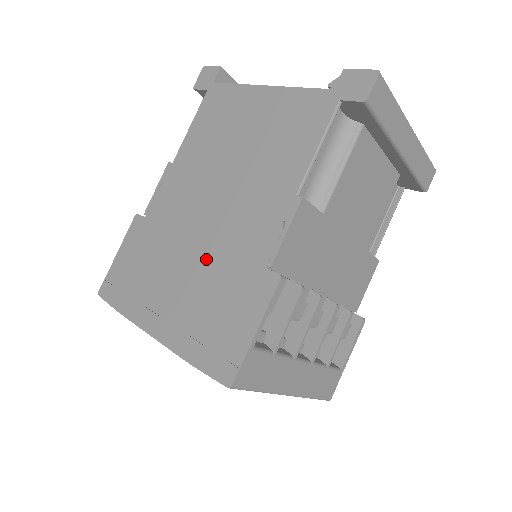
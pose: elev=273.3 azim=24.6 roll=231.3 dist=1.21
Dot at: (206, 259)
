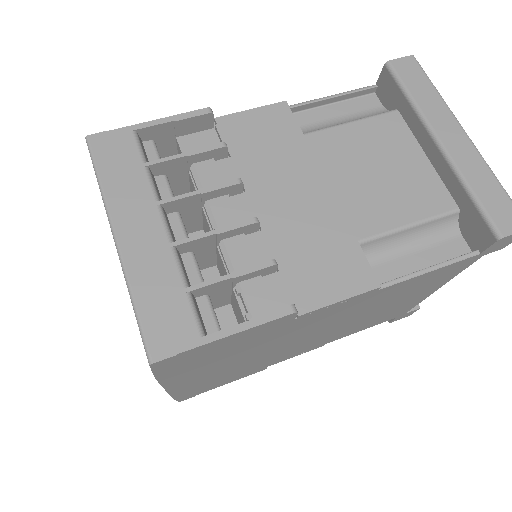
Dot at: occluded
